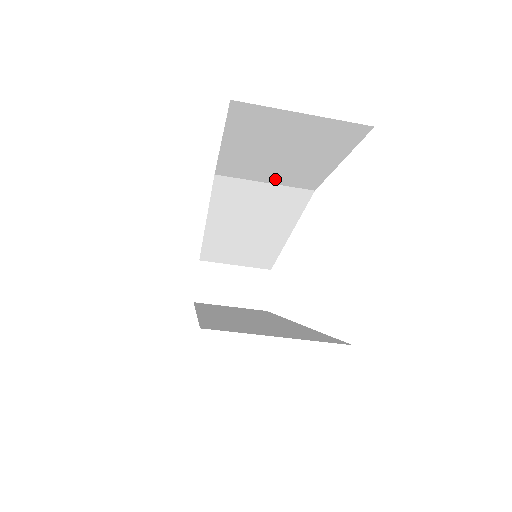
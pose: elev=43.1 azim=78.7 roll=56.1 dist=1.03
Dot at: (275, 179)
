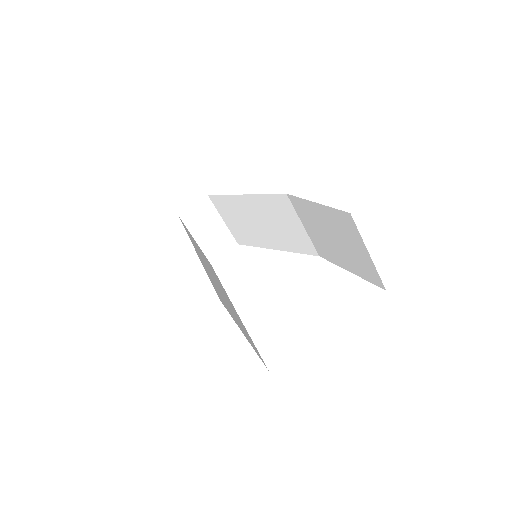
Dot at: (311, 232)
